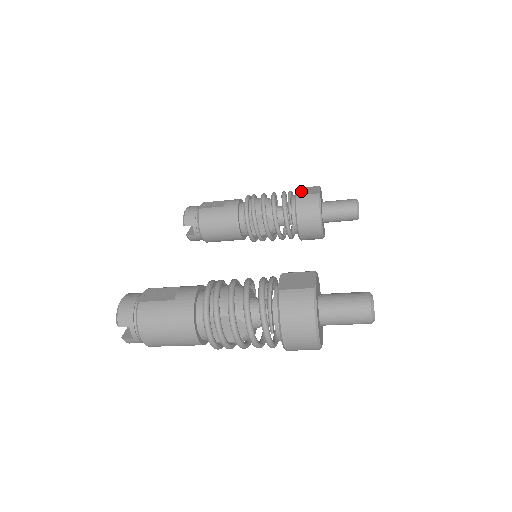
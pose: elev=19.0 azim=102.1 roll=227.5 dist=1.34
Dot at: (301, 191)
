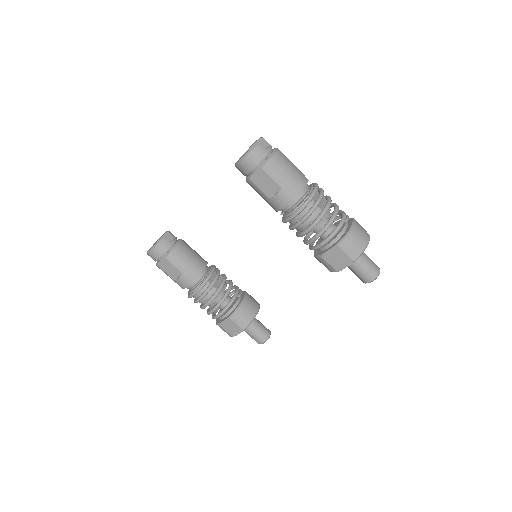
Dot at: occluded
